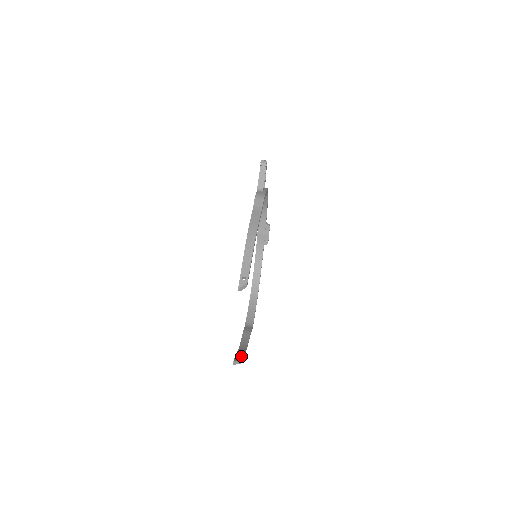
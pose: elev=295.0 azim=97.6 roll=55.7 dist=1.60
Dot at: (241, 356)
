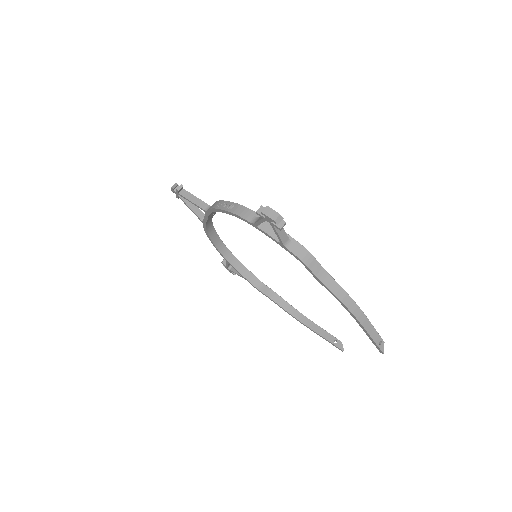
Dot at: (329, 335)
